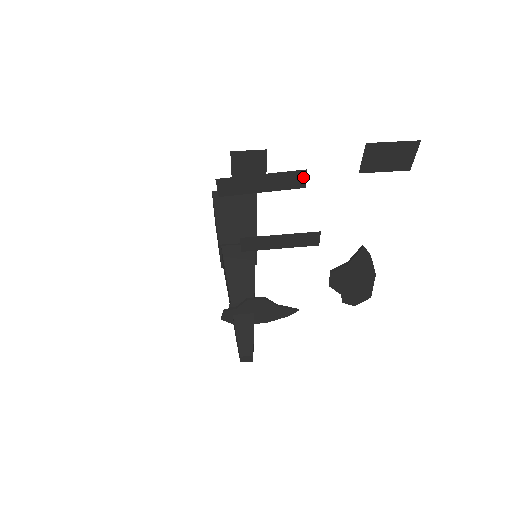
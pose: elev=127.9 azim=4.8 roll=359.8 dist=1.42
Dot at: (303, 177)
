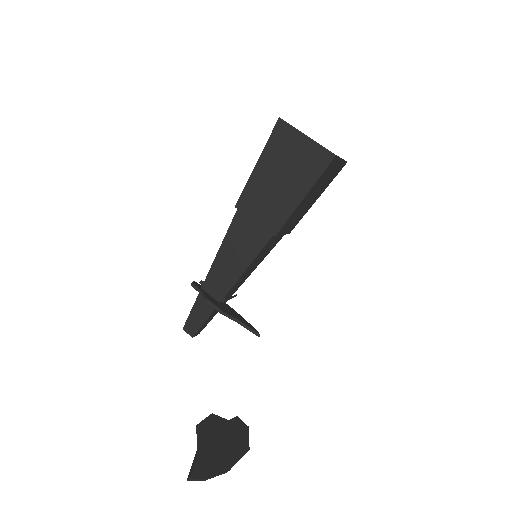
Dot at: occluded
